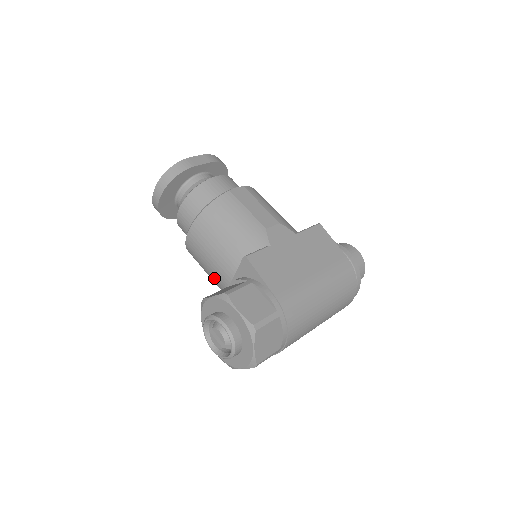
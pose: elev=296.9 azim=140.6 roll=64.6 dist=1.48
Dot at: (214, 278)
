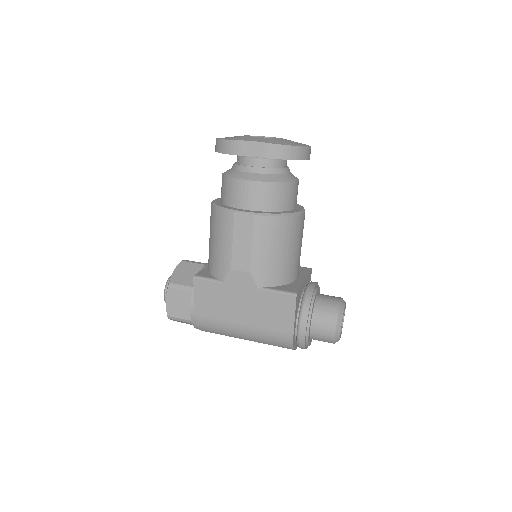
Dot at: occluded
